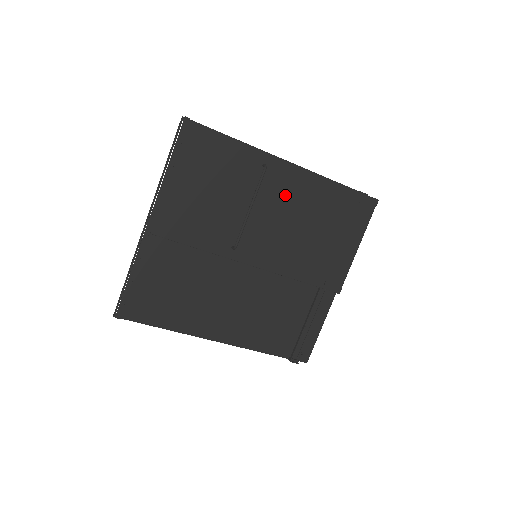
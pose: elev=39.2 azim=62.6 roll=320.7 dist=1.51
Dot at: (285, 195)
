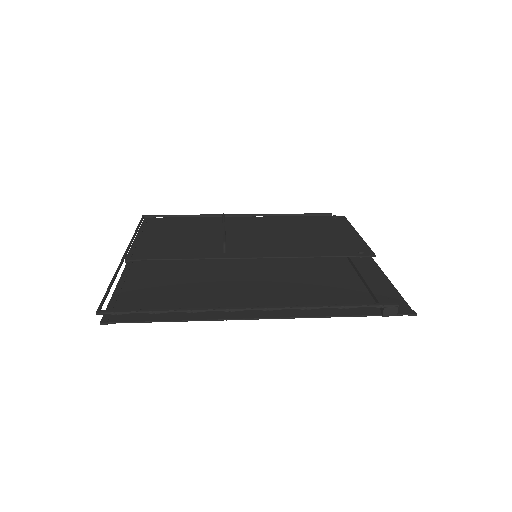
Dot at: (268, 297)
